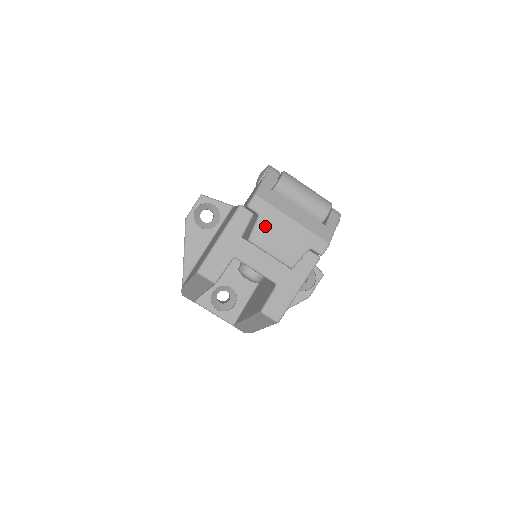
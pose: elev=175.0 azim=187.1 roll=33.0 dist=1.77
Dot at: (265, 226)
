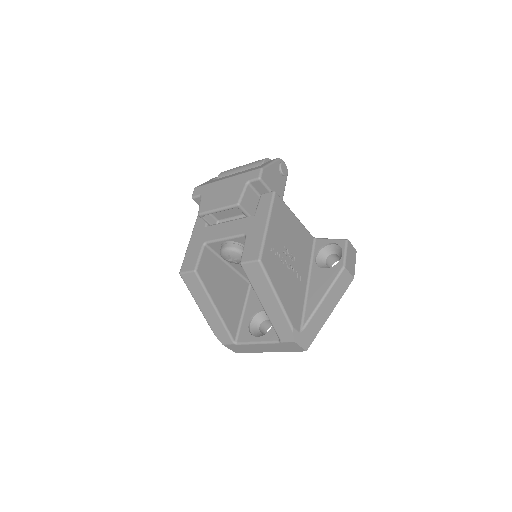
Dot at: (207, 198)
